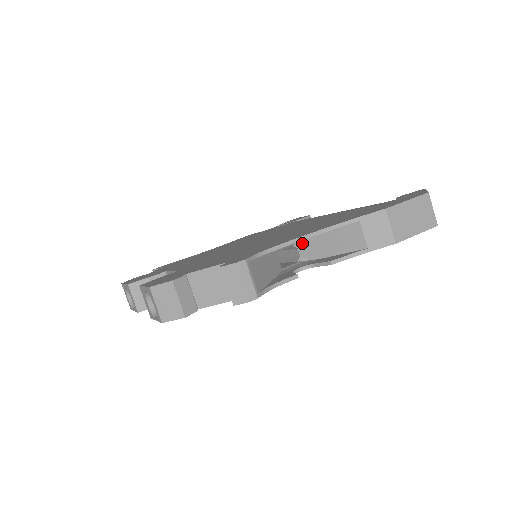
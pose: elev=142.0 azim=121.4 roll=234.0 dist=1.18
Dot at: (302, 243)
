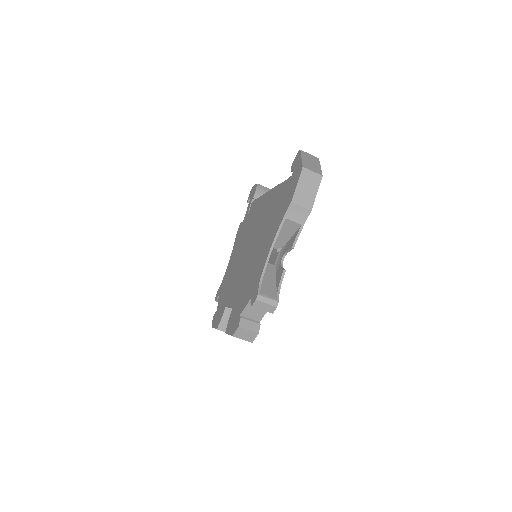
Dot at: occluded
